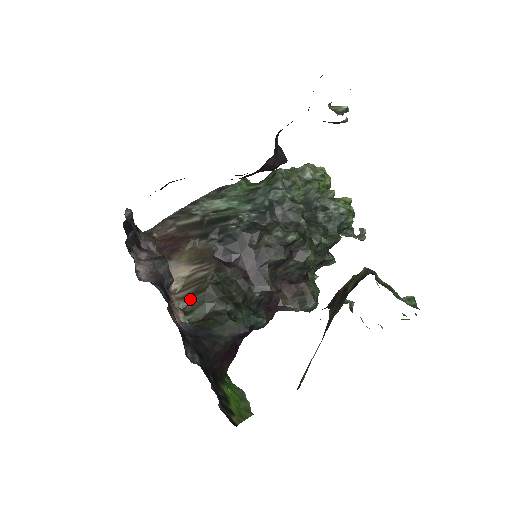
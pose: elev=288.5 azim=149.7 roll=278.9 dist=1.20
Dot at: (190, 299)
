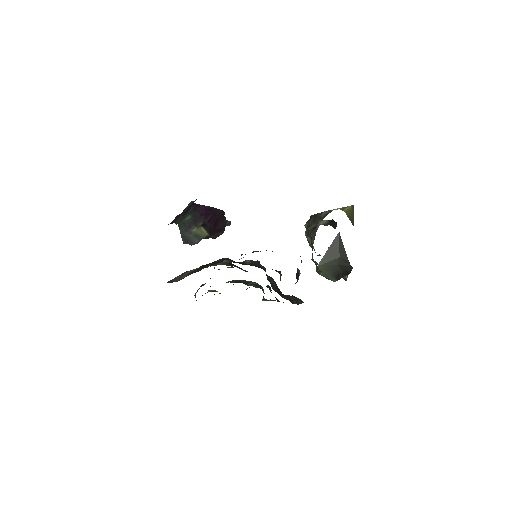
Dot at: occluded
